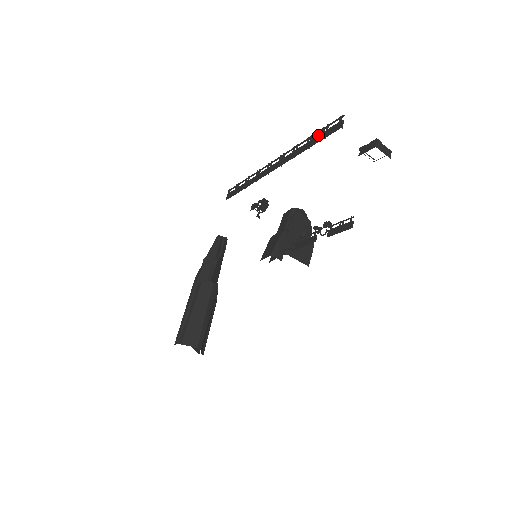
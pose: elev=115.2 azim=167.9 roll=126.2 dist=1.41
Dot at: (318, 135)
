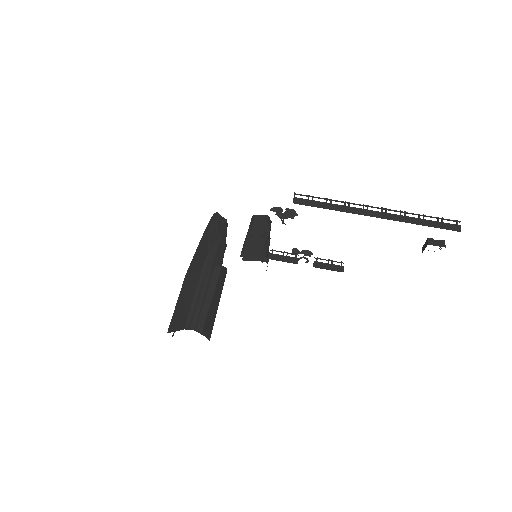
Dot at: (434, 221)
